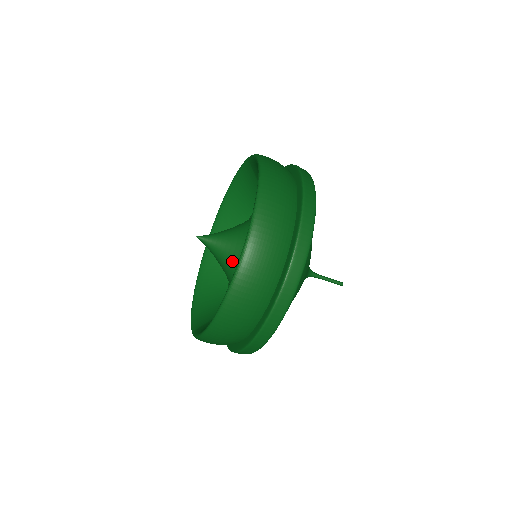
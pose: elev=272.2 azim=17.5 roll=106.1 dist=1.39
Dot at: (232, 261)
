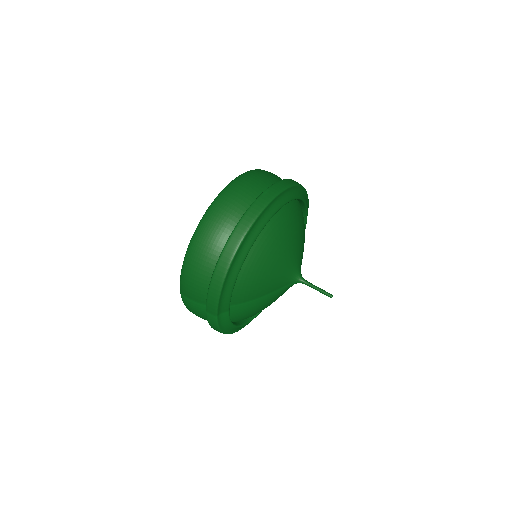
Dot at: occluded
